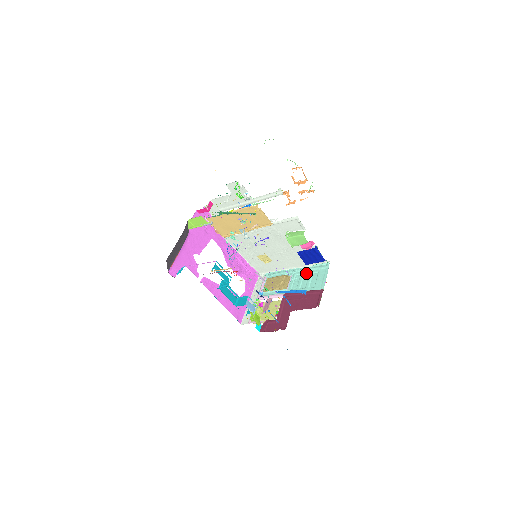
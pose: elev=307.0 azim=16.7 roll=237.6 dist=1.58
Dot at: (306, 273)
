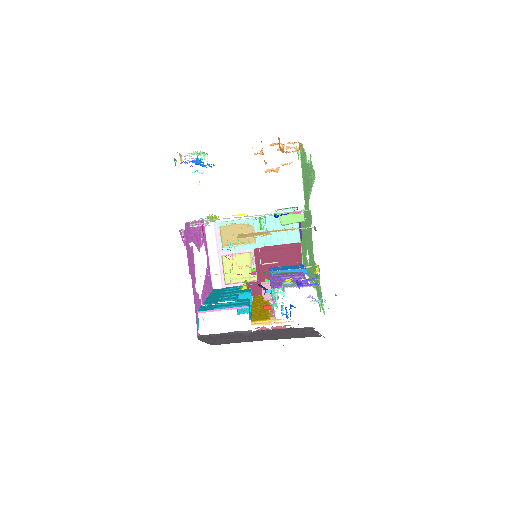
Dot at: (271, 221)
